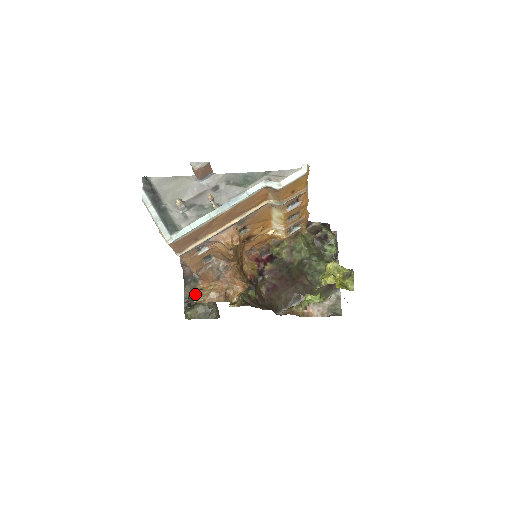
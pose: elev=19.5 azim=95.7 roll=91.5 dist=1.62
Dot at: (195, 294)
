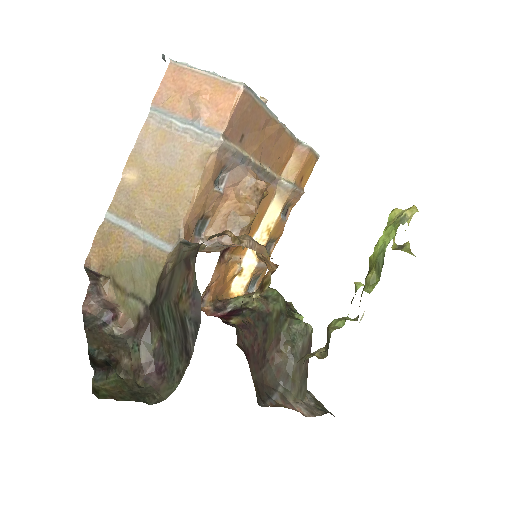
Dot at: occluded
